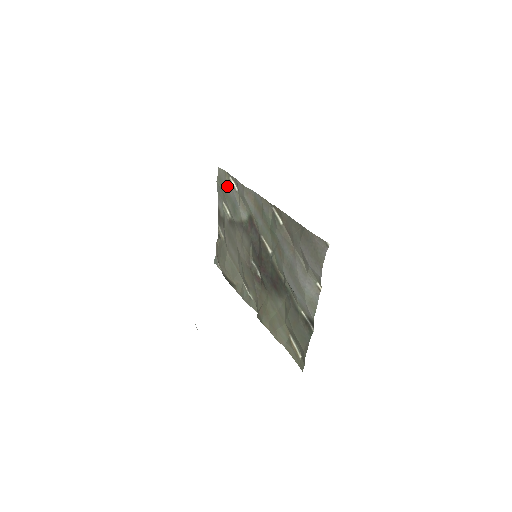
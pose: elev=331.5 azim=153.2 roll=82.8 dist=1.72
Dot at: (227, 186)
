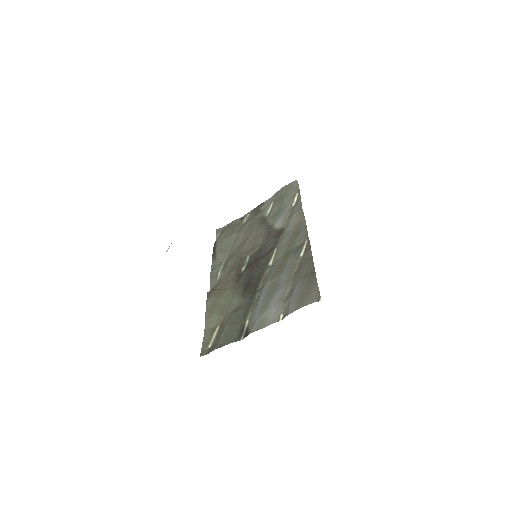
Dot at: (289, 196)
